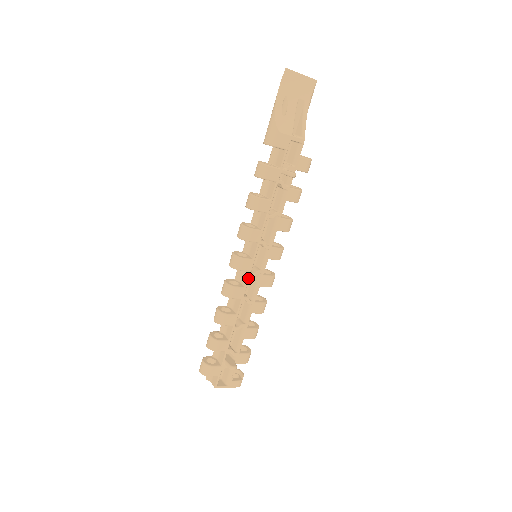
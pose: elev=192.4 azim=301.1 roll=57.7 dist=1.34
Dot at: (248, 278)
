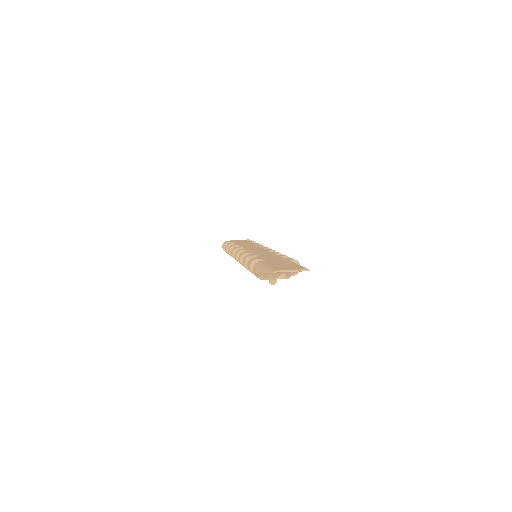
Dot at: occluded
